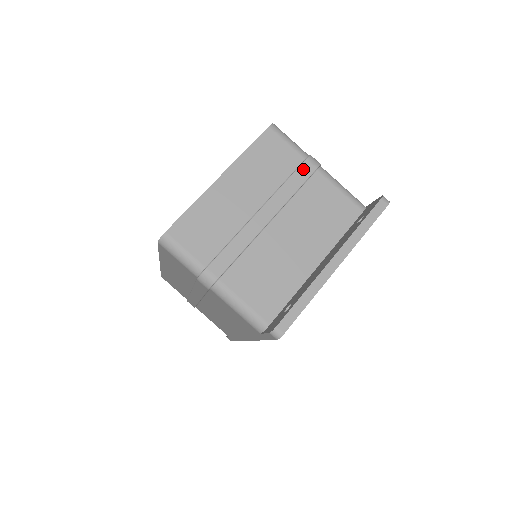
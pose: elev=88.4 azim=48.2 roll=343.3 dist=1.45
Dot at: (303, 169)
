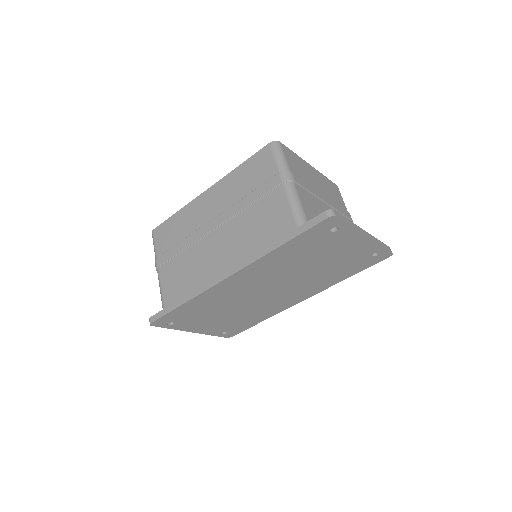
Dot at: (346, 212)
